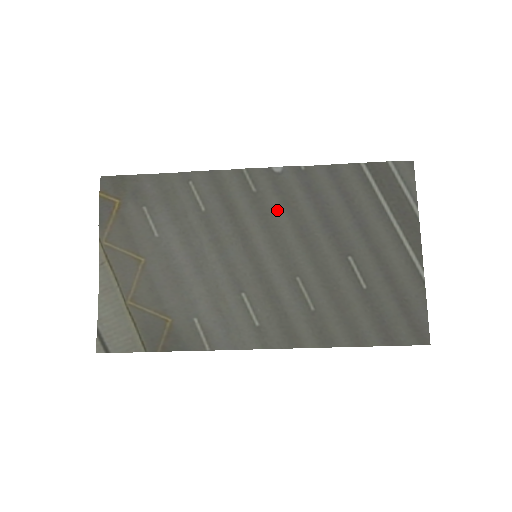
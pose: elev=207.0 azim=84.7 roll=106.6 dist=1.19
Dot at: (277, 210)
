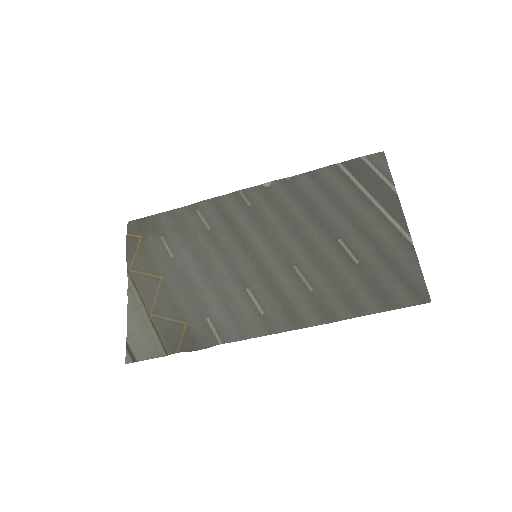
Dot at: (270, 216)
